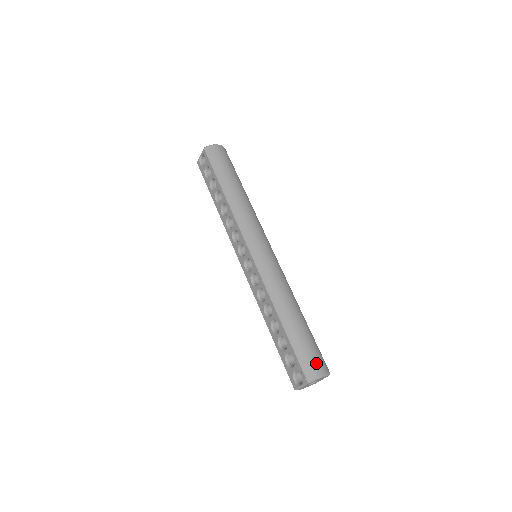
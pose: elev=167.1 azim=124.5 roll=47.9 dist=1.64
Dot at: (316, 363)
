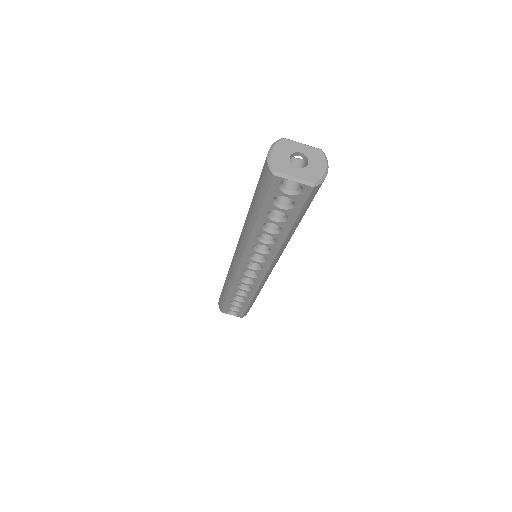
Dot at: occluded
